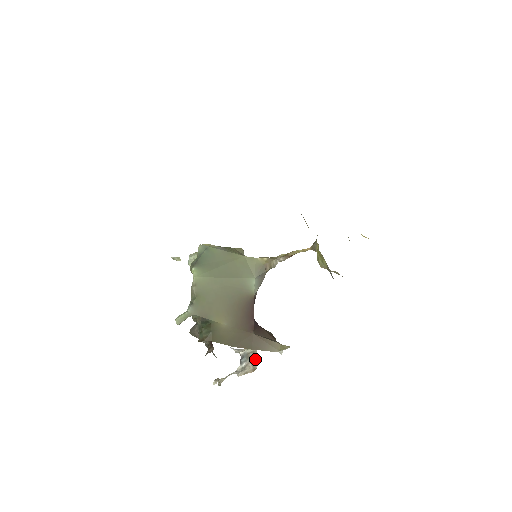
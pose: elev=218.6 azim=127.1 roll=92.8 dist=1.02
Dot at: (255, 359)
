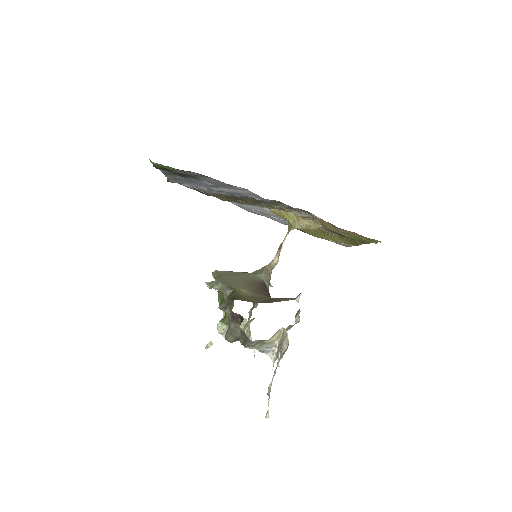
Dot at: (285, 335)
